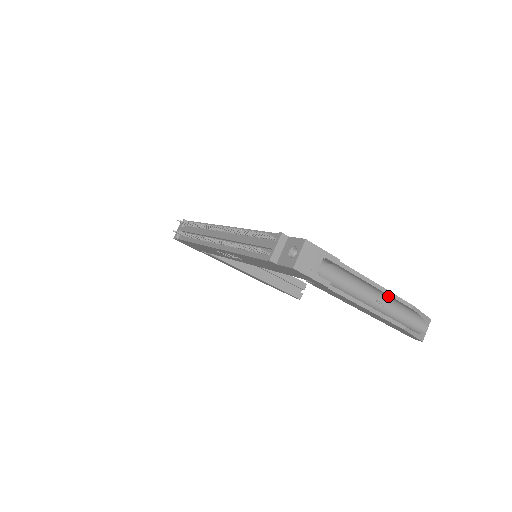
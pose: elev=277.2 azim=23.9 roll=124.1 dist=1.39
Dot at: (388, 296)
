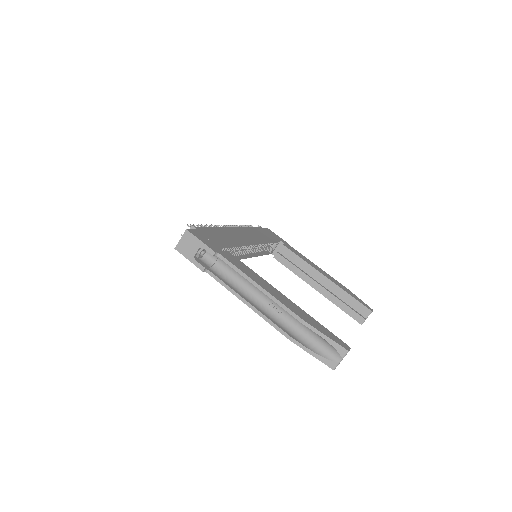
Dot at: (278, 302)
